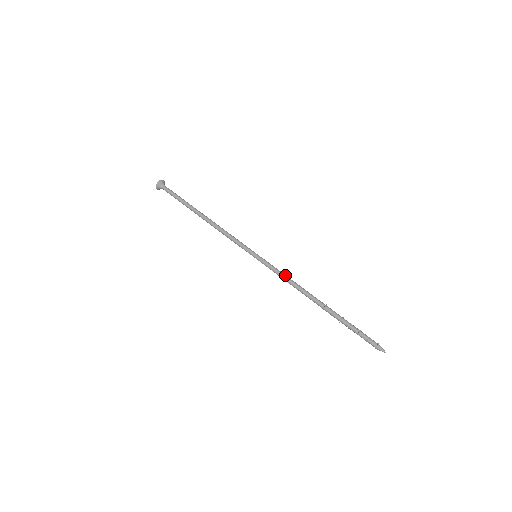
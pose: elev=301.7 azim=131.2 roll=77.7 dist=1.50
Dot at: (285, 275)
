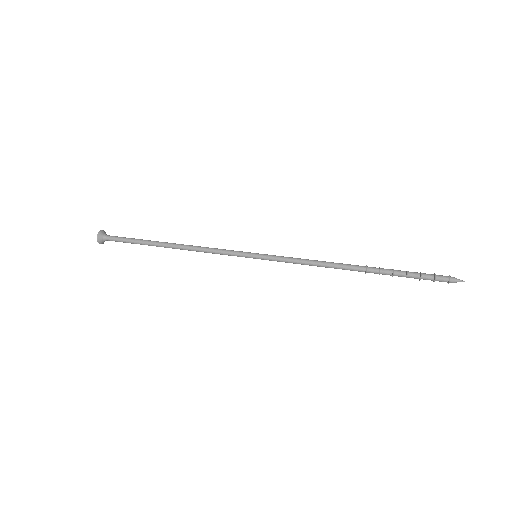
Dot at: occluded
